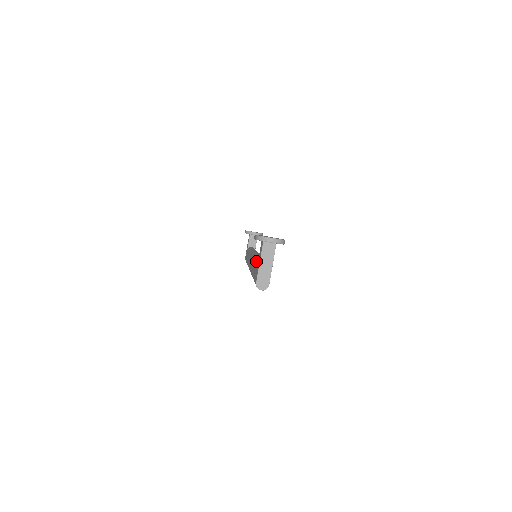
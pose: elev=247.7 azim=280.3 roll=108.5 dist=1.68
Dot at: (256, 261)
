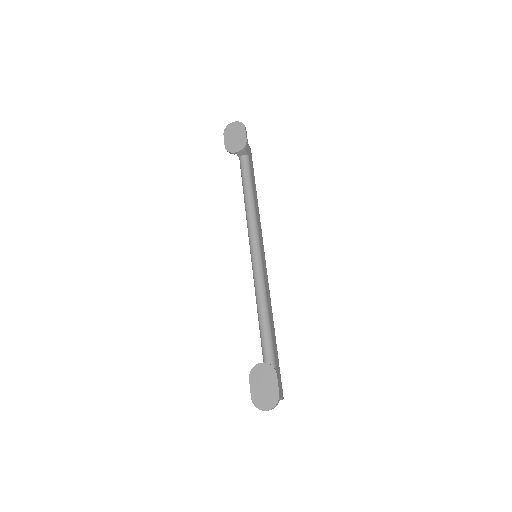
Dot at: occluded
